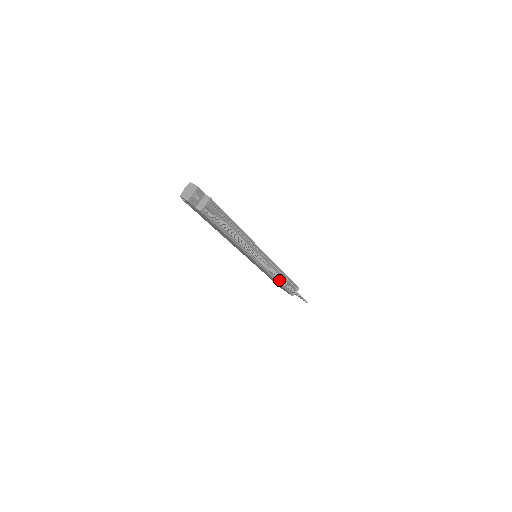
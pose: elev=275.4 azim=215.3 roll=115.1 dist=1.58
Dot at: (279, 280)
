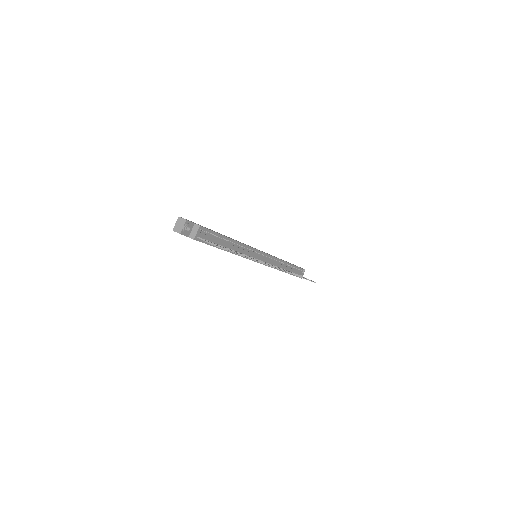
Dot at: occluded
